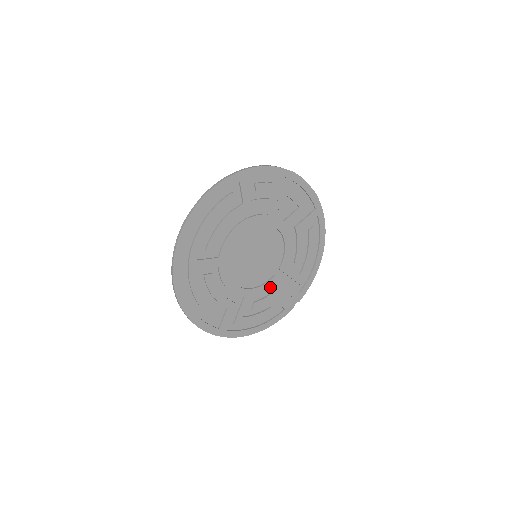
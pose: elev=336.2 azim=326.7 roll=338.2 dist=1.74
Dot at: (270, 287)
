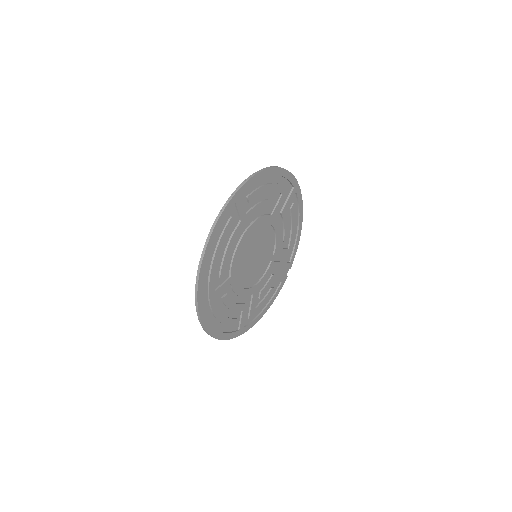
Dot at: (269, 273)
